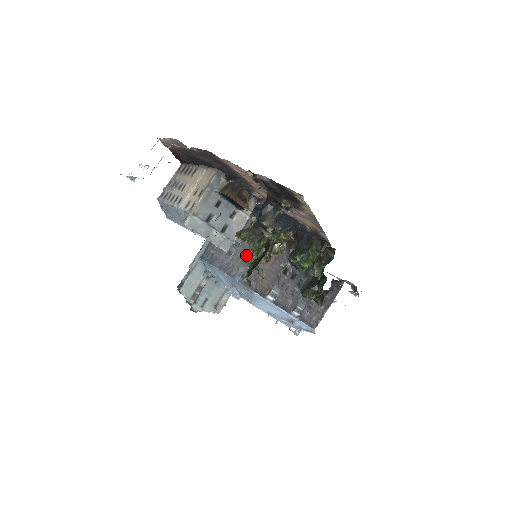
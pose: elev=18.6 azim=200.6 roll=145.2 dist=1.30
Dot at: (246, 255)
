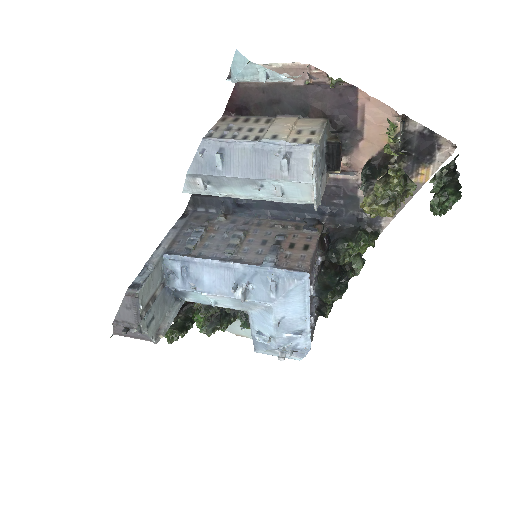
Dot at: (262, 247)
